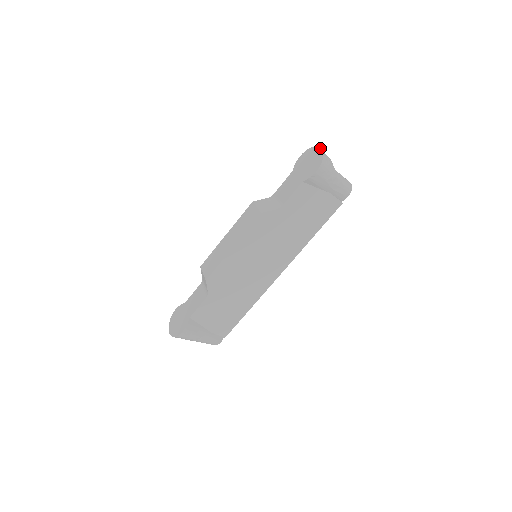
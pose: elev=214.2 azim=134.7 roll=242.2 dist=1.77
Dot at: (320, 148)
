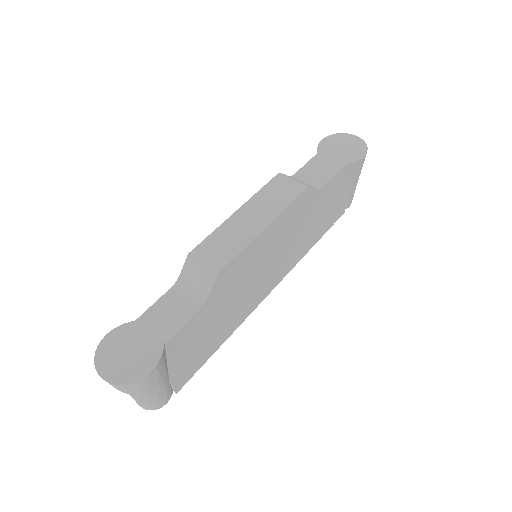
Dot at: (355, 135)
